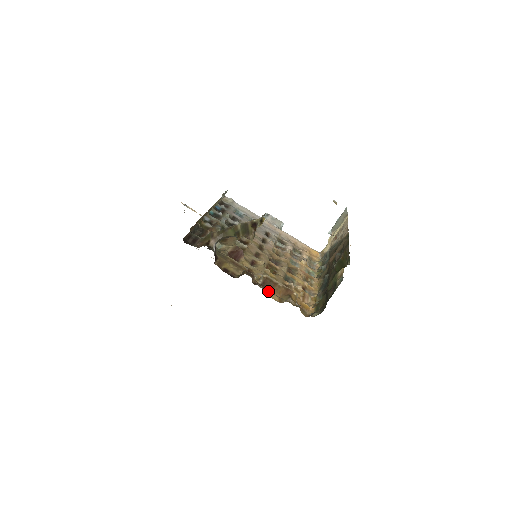
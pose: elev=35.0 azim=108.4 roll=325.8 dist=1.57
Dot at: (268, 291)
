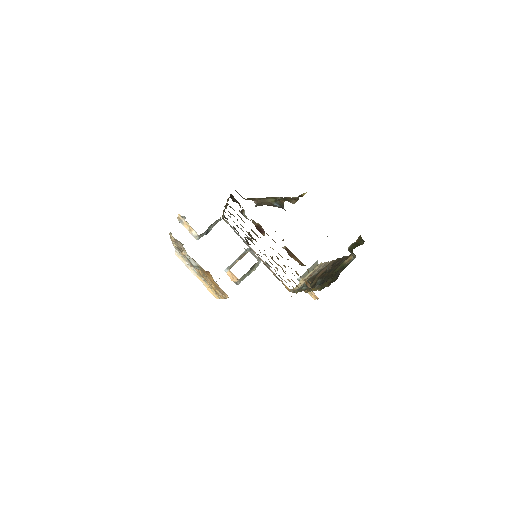
Dot at: (290, 256)
